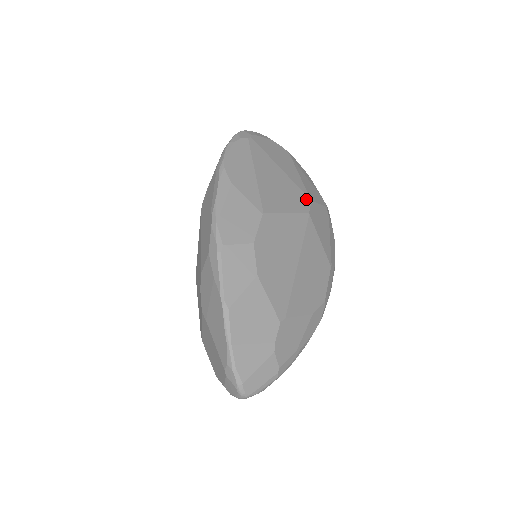
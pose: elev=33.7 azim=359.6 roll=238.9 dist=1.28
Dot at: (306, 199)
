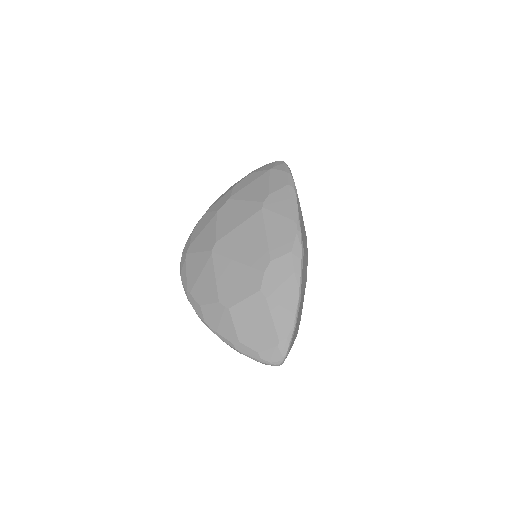
Dot at: occluded
